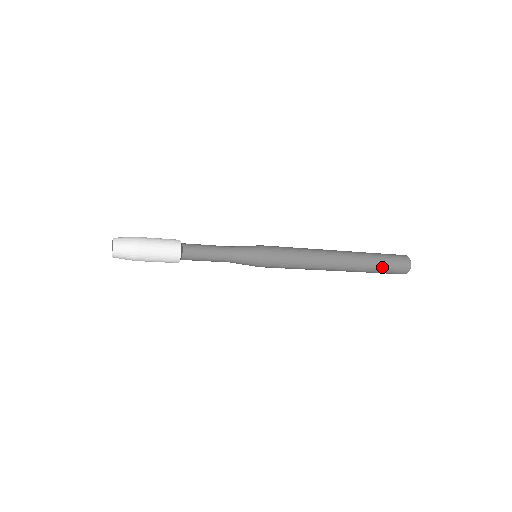
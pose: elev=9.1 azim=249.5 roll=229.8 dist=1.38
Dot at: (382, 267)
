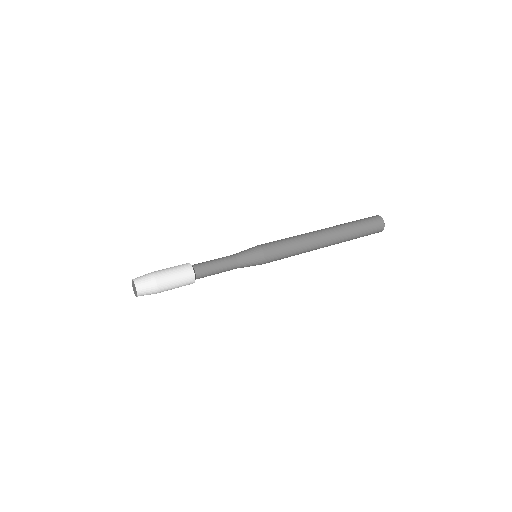
Dot at: occluded
